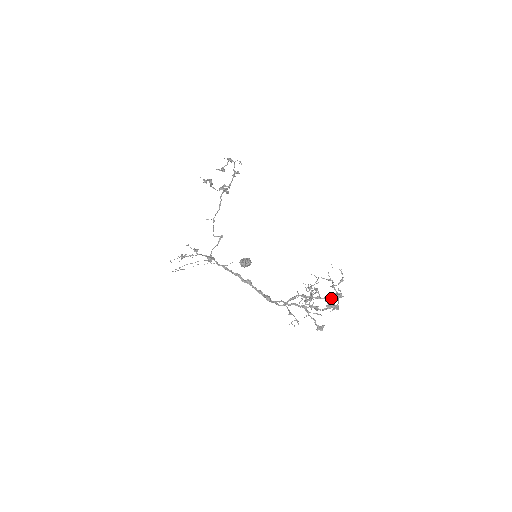
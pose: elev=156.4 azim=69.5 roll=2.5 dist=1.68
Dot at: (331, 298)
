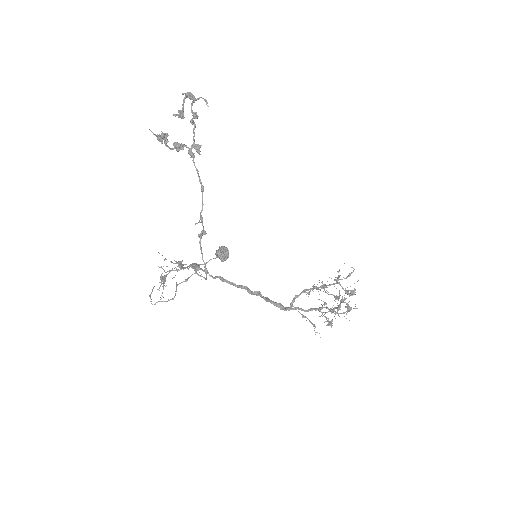
Dot at: occluded
